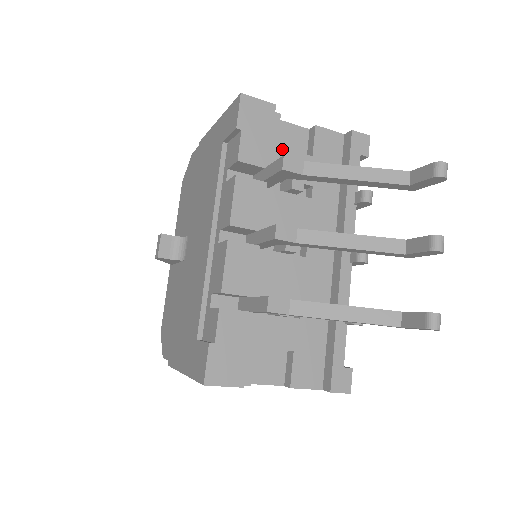
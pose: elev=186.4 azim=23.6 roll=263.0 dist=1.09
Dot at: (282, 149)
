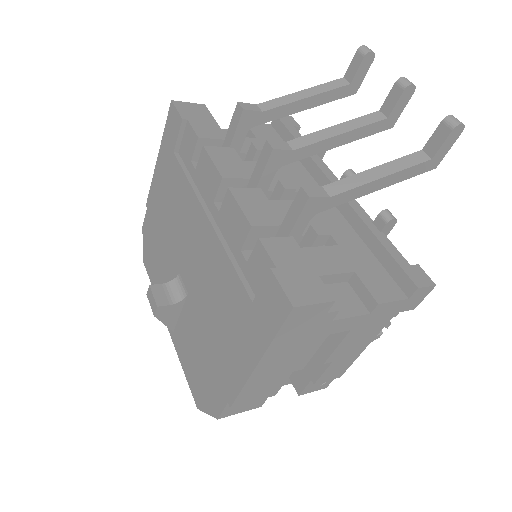
Dot at: occluded
